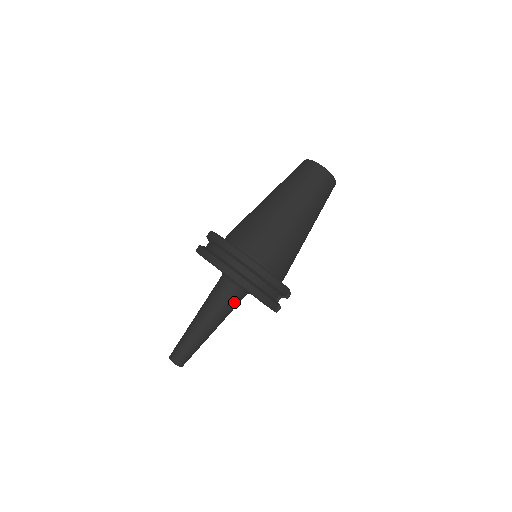
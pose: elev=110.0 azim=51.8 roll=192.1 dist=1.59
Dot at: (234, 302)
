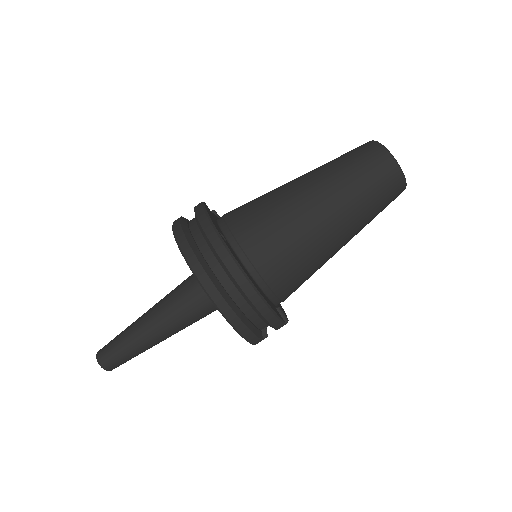
Dot at: (204, 311)
